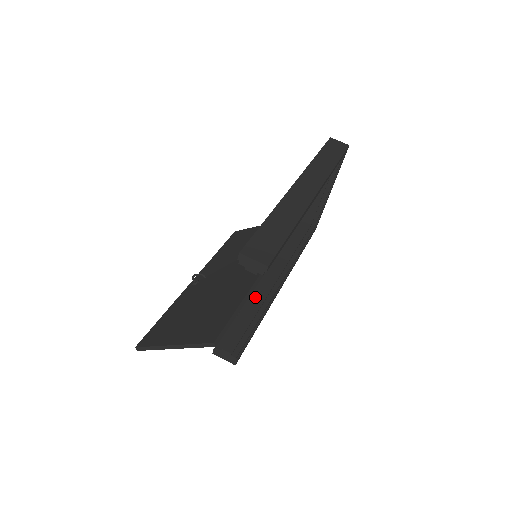
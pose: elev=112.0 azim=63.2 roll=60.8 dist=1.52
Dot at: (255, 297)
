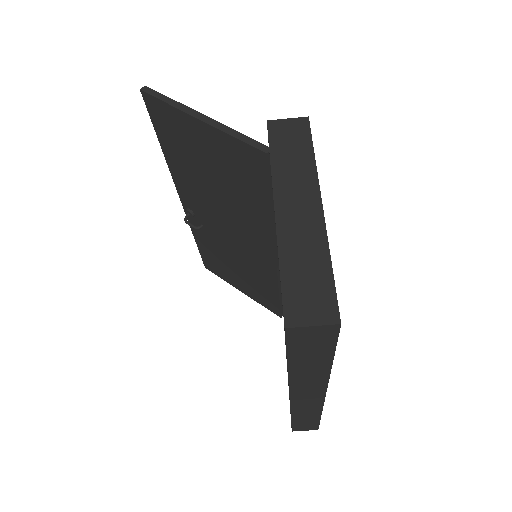
Dot at: occluded
